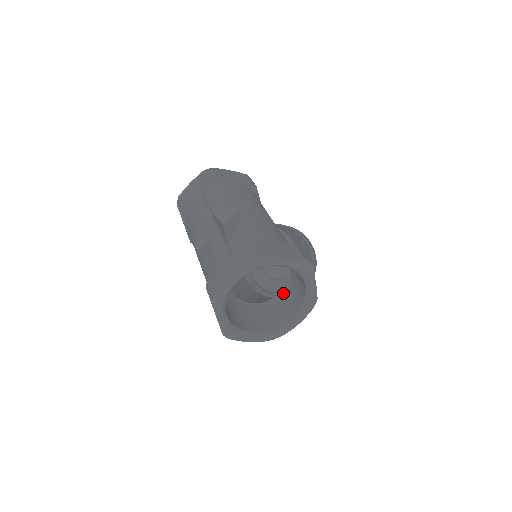
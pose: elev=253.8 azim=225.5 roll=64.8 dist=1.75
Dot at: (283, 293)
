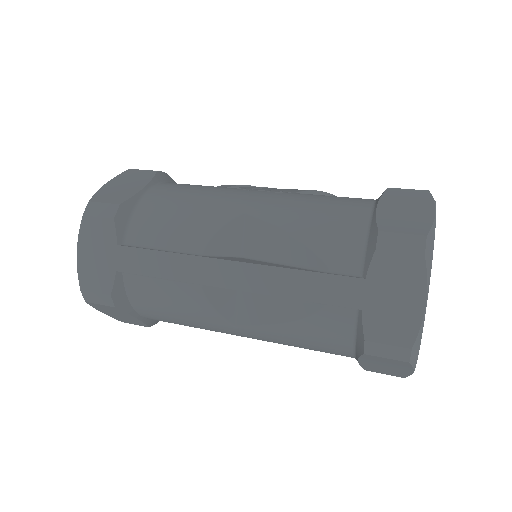
Dot at: occluded
